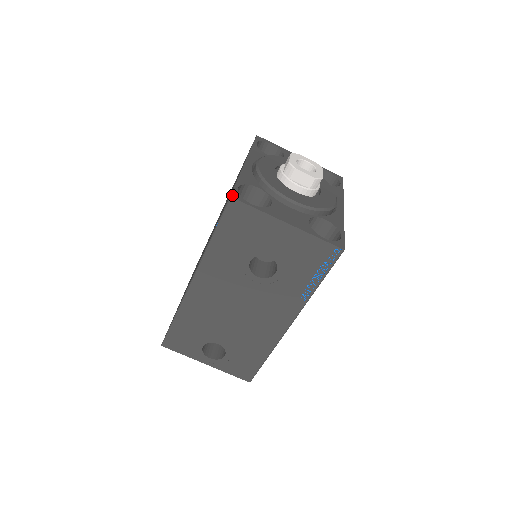
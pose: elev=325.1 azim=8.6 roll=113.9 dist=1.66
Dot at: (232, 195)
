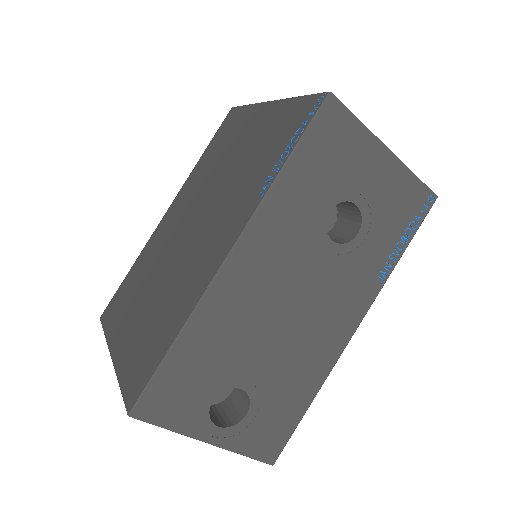
Dot at: (328, 93)
